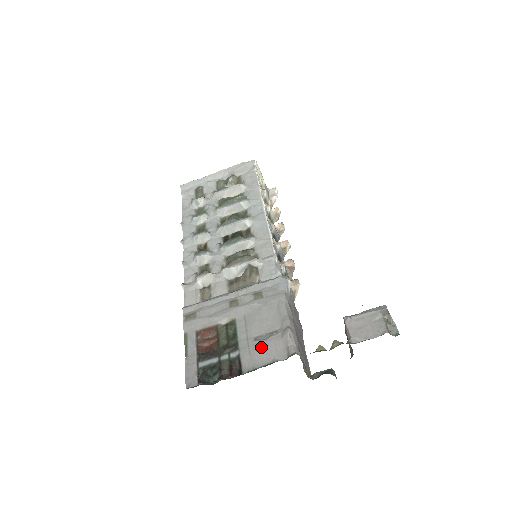
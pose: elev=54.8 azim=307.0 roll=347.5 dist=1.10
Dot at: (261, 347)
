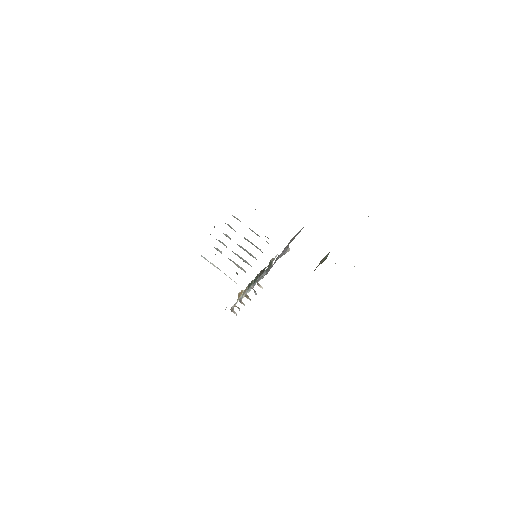
Dot at: occluded
